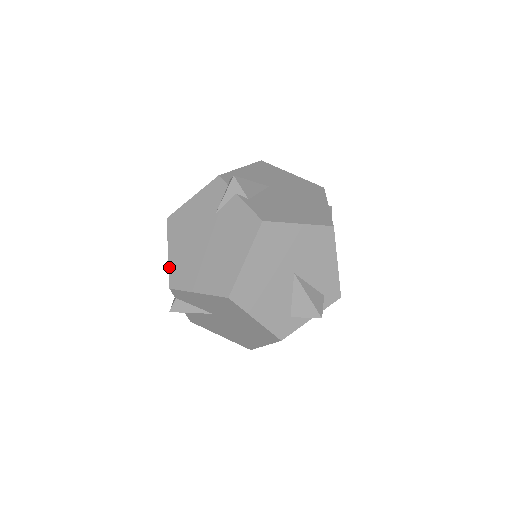
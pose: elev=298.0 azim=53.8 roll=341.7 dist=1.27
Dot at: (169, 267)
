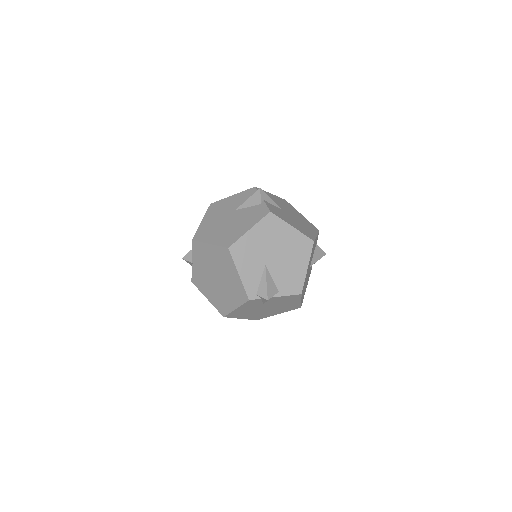
Dot at: occluded
